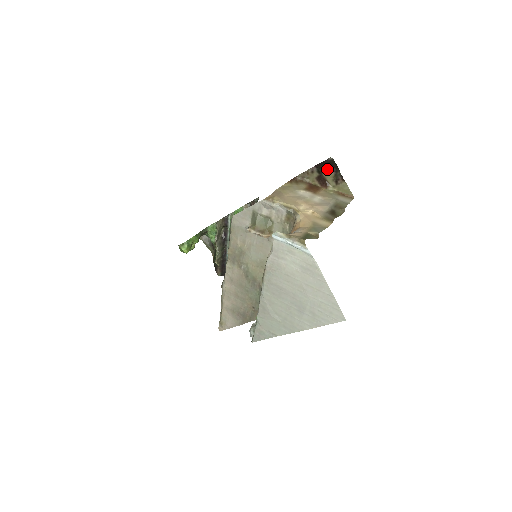
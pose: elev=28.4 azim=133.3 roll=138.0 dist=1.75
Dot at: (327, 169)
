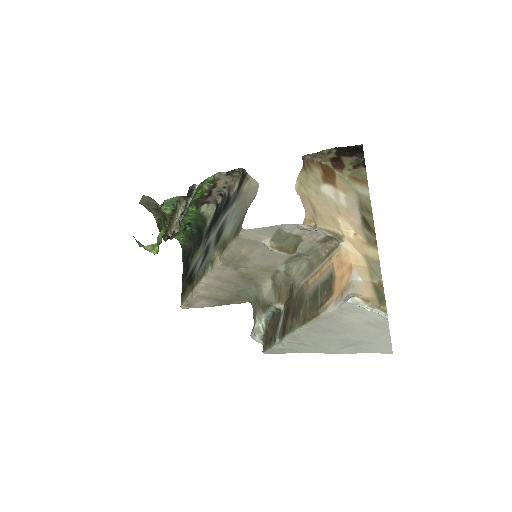
Dot at: (349, 153)
